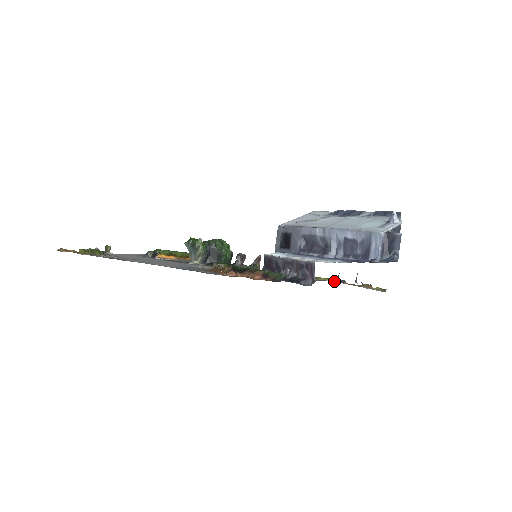
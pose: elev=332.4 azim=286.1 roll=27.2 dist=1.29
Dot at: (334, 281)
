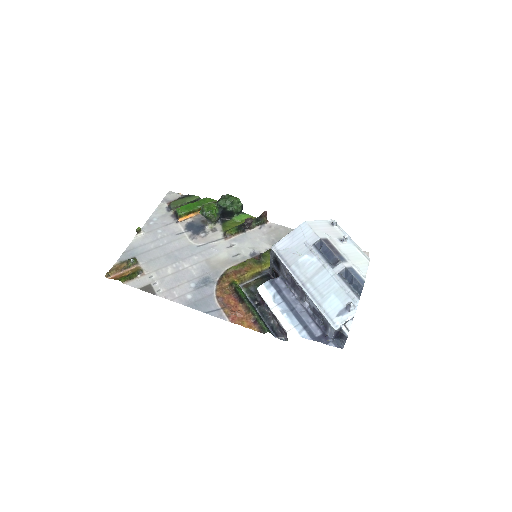
Dot at: occluded
